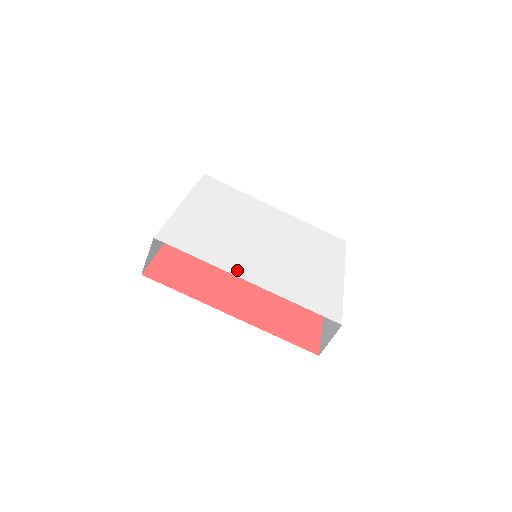
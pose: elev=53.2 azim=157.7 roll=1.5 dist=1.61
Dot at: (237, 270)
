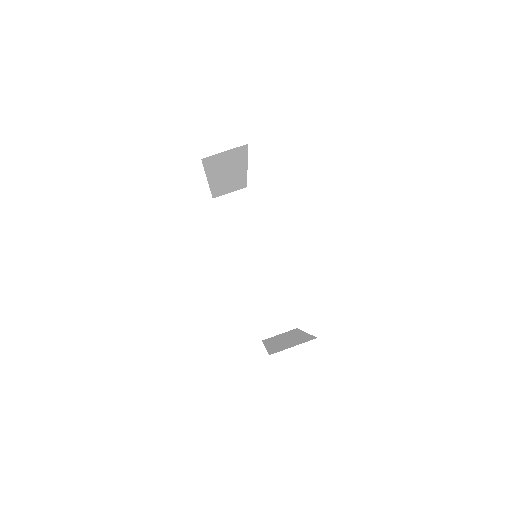
Dot at: occluded
